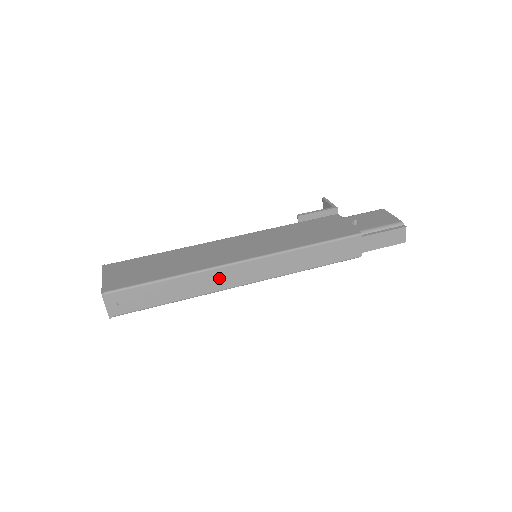
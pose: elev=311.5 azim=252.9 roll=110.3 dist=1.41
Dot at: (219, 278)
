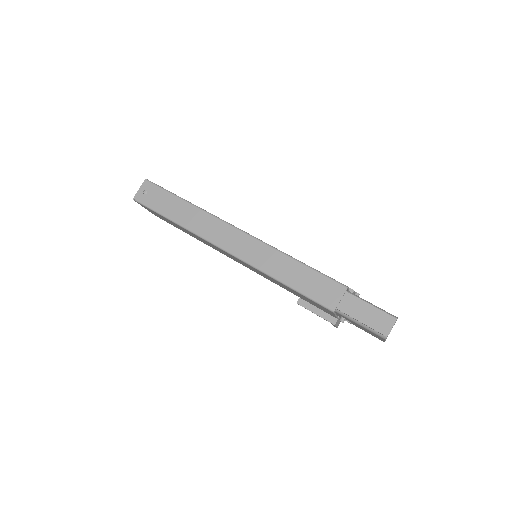
Dot at: (215, 229)
